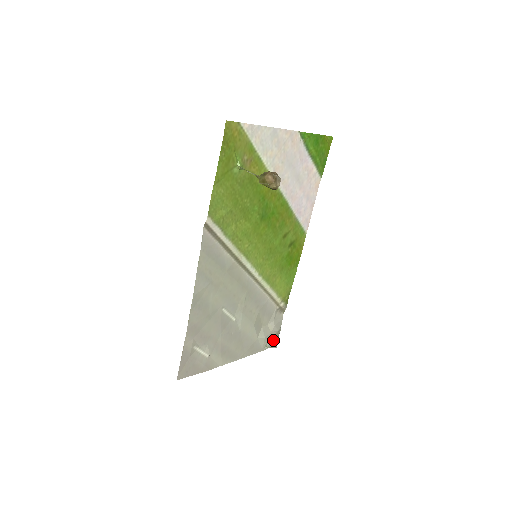
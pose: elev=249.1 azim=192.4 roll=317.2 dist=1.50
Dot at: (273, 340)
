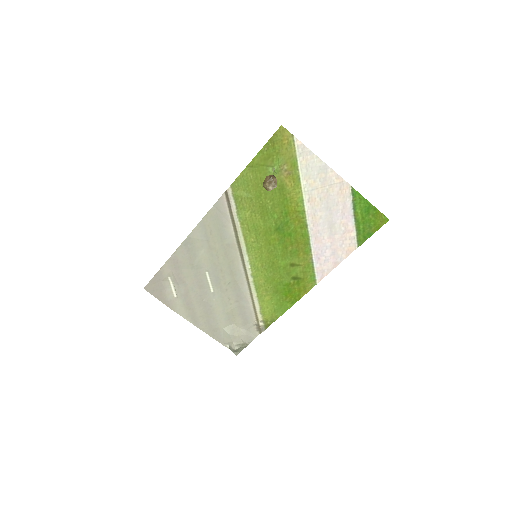
Dot at: (236, 345)
